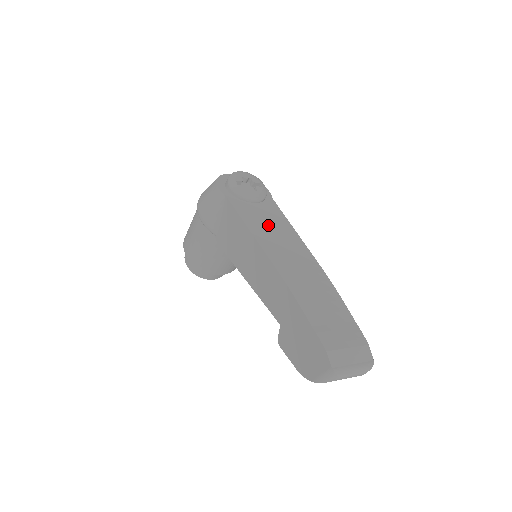
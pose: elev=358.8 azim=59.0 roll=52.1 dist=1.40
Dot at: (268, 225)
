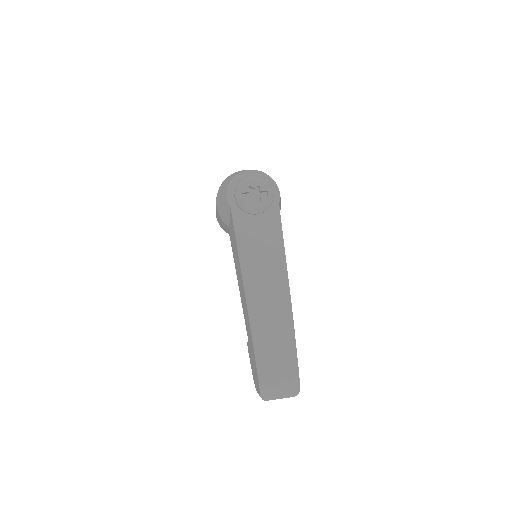
Dot at: (259, 246)
